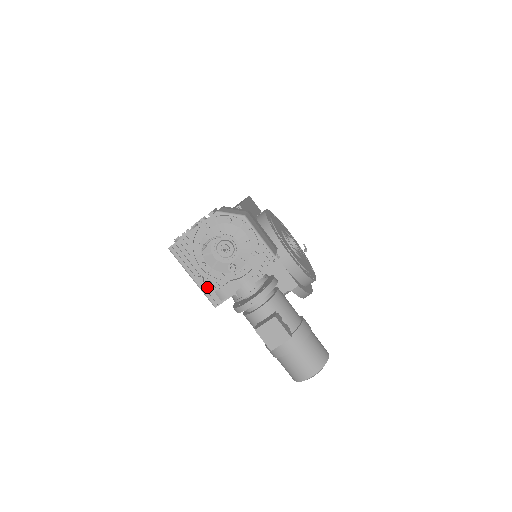
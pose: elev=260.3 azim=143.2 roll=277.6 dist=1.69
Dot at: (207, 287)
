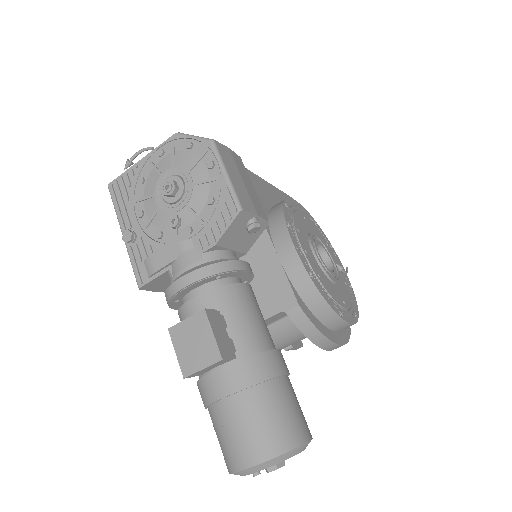
Dot at: (136, 251)
